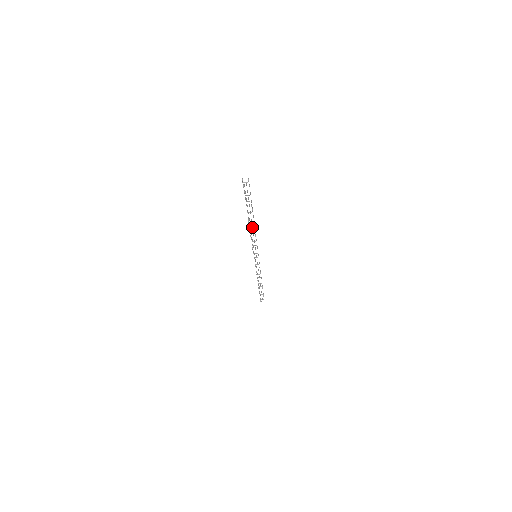
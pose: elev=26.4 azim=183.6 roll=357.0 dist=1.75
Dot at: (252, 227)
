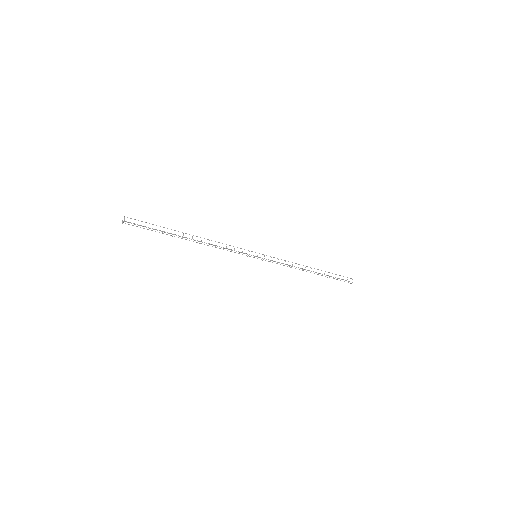
Dot at: occluded
